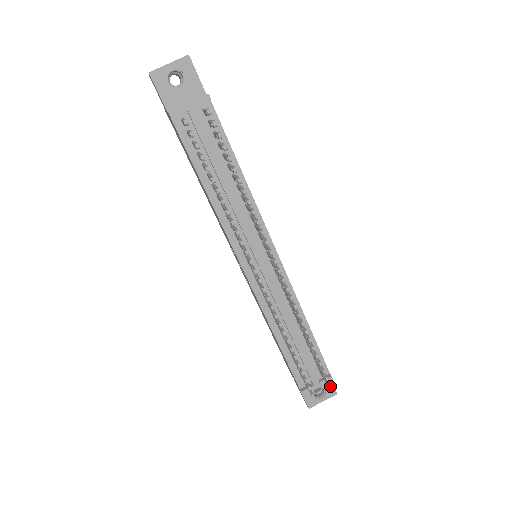
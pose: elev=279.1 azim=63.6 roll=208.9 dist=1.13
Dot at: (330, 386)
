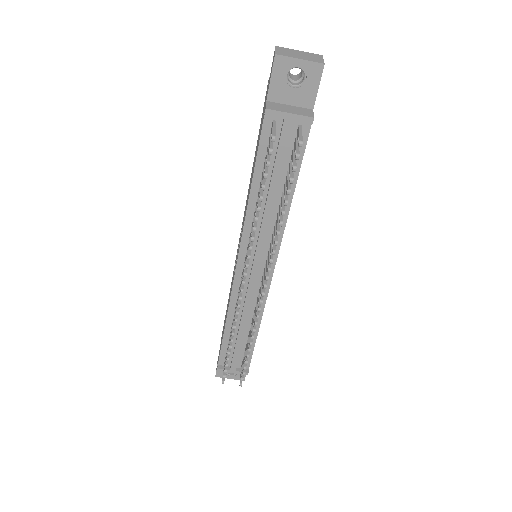
Dot at: (241, 384)
